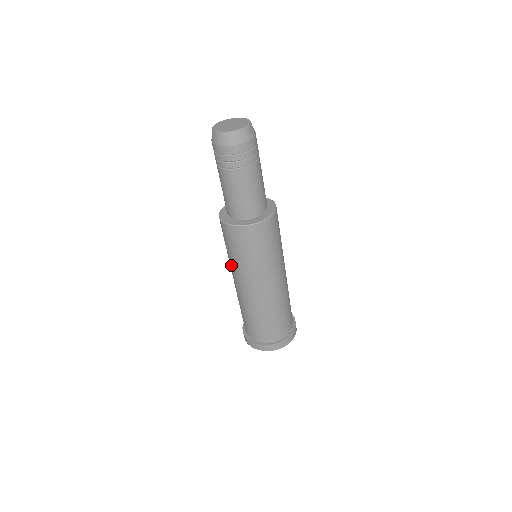
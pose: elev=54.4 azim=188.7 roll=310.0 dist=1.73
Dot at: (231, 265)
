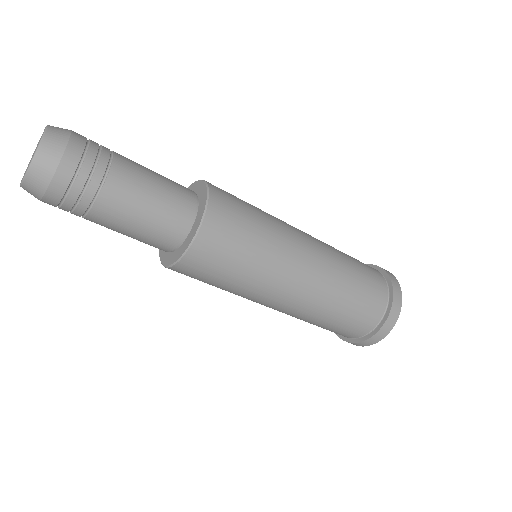
Dot at: occluded
